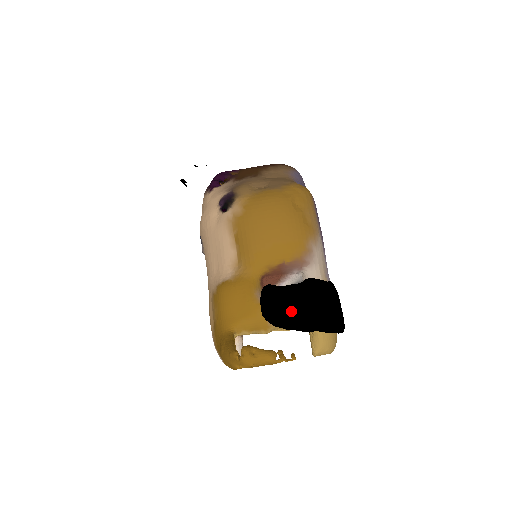
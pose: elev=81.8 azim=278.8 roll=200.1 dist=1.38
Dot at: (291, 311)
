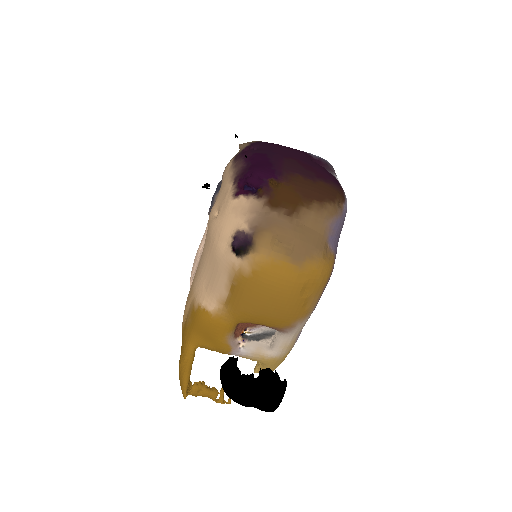
Dot at: (239, 399)
